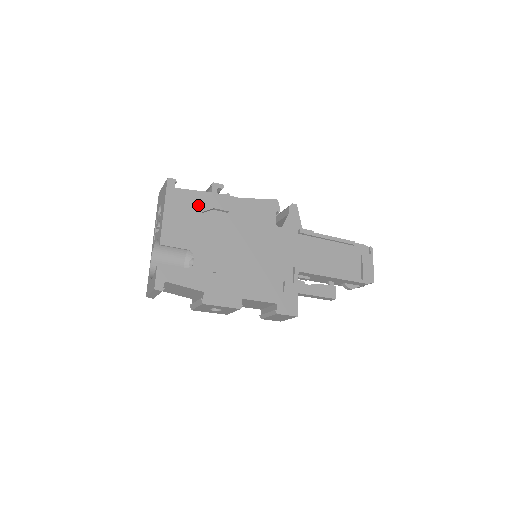
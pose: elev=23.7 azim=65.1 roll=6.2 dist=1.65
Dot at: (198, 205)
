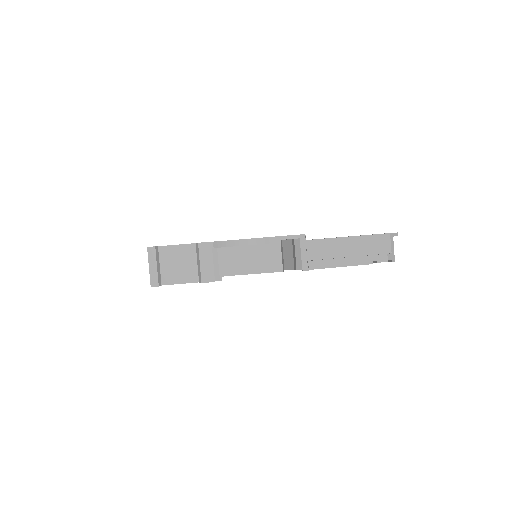
Dot at: occluded
